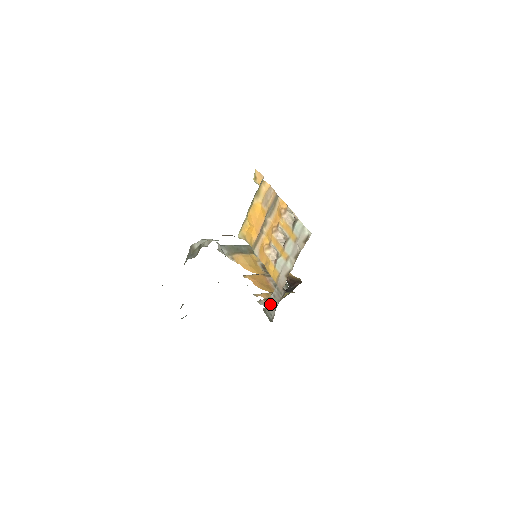
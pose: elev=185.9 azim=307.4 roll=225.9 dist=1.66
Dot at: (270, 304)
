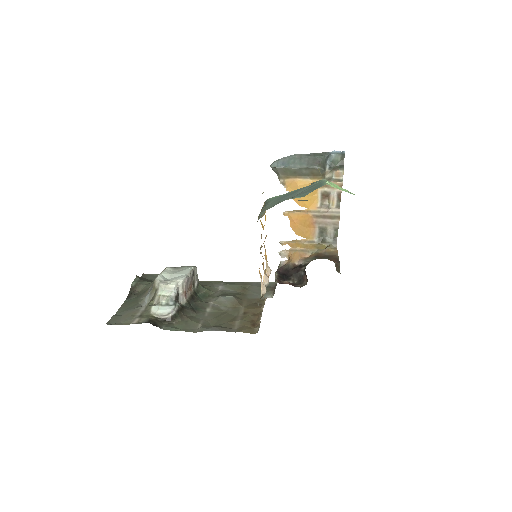
Dot at: occluded
